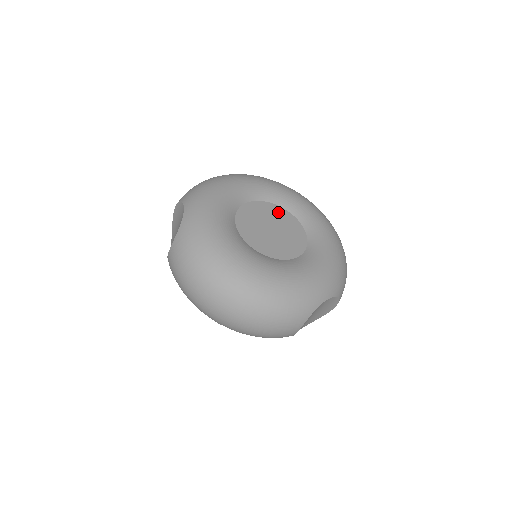
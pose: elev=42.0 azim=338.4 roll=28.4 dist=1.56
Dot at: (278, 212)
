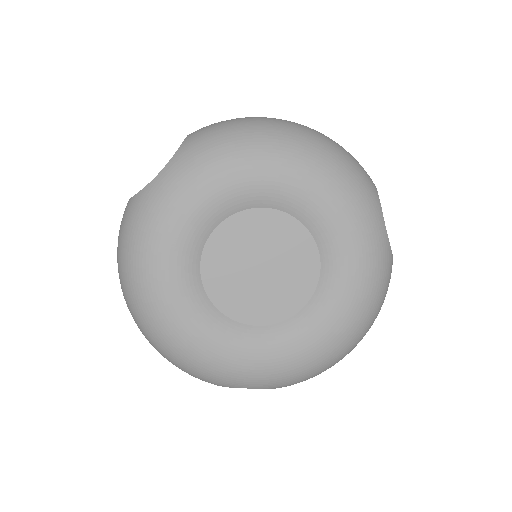
Dot at: (300, 246)
